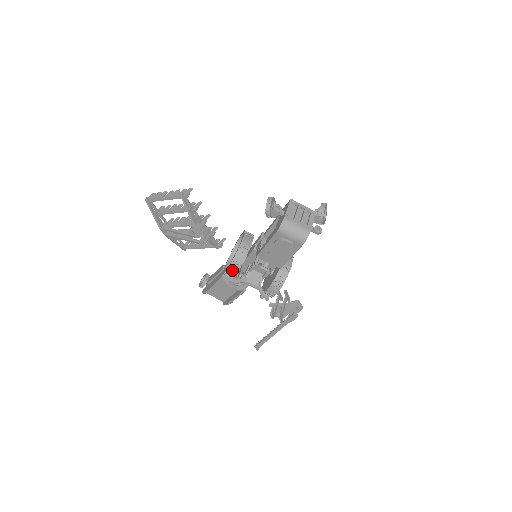
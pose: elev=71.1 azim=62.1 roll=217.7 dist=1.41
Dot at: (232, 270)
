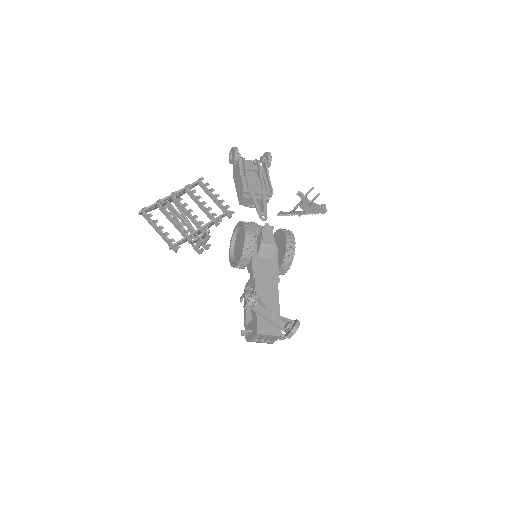
Dot at: occluded
